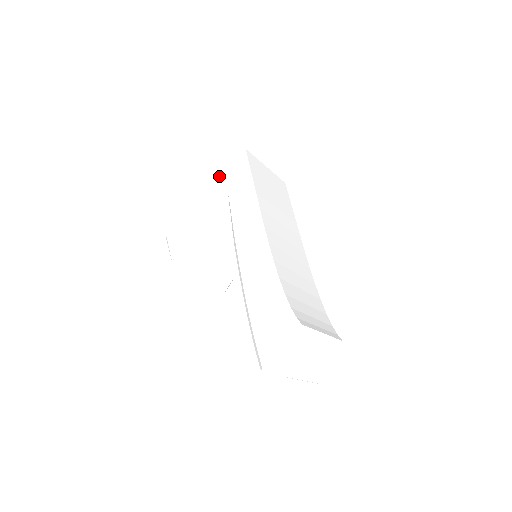
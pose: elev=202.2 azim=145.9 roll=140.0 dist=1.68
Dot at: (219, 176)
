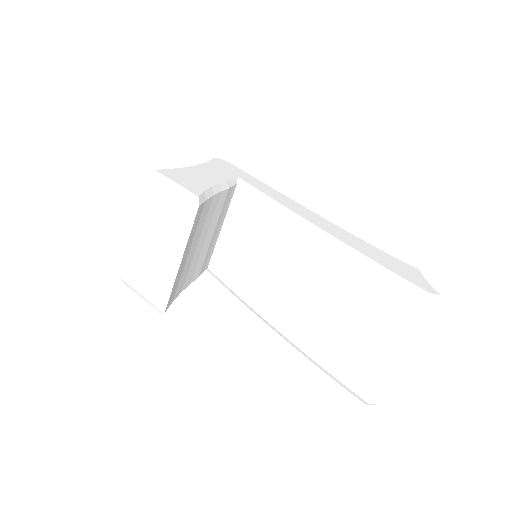
Dot at: (213, 163)
